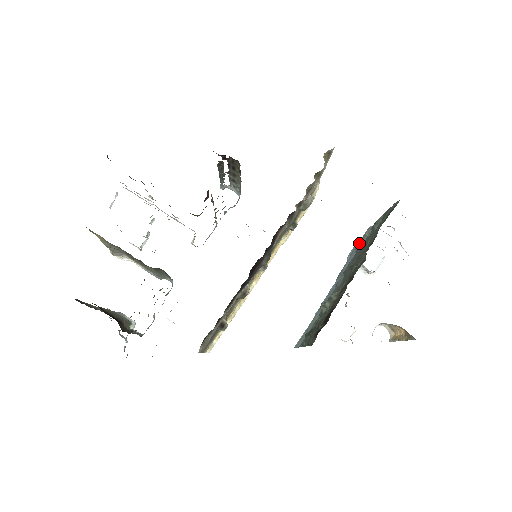
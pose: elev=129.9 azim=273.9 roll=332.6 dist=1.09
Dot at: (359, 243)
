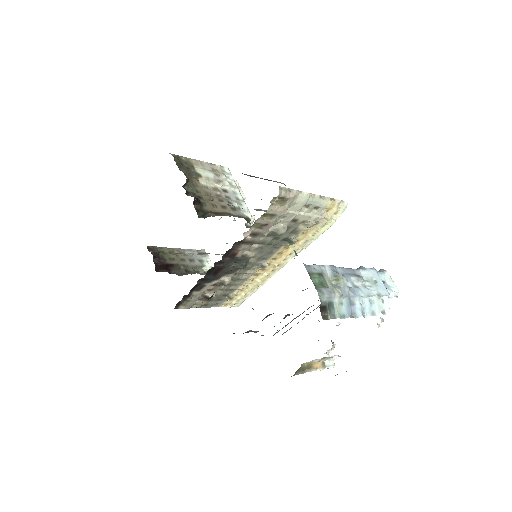
Dot at: occluded
